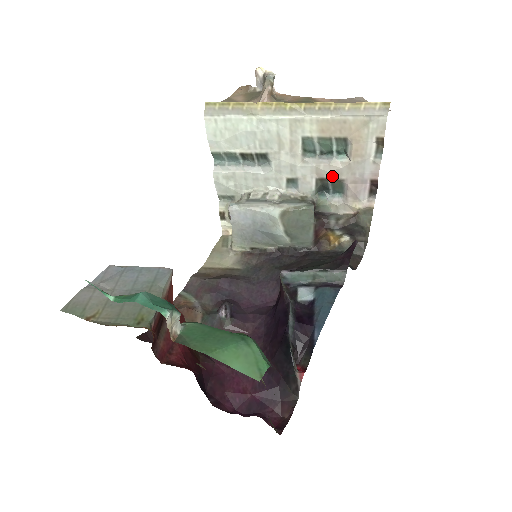
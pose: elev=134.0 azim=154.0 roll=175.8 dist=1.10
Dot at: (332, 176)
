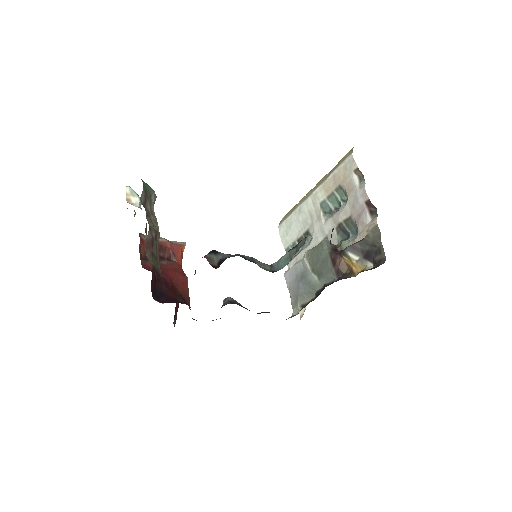
Dot at: (343, 218)
